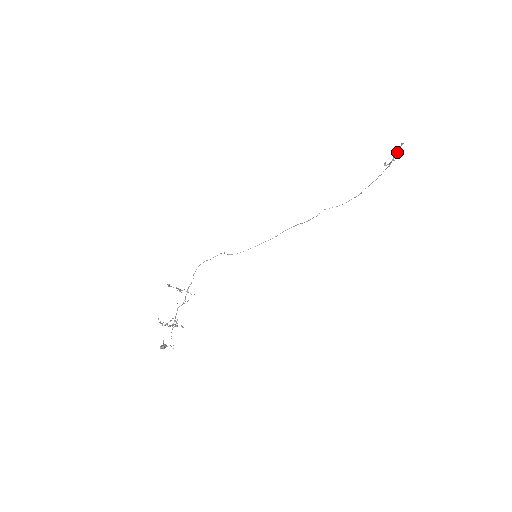
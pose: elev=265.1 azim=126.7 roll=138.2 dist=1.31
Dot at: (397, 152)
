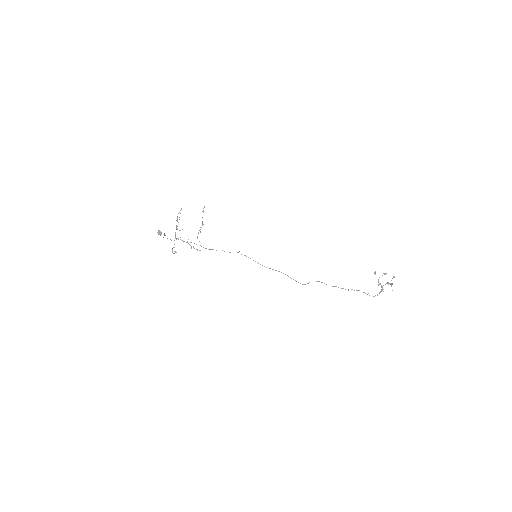
Dot at: occluded
